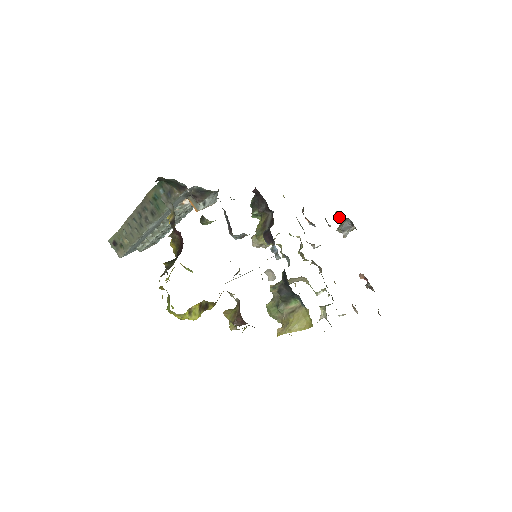
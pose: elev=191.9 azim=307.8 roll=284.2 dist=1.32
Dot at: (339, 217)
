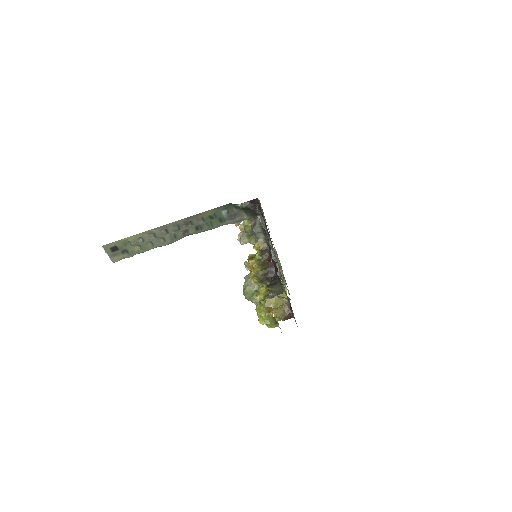
Dot at: occluded
